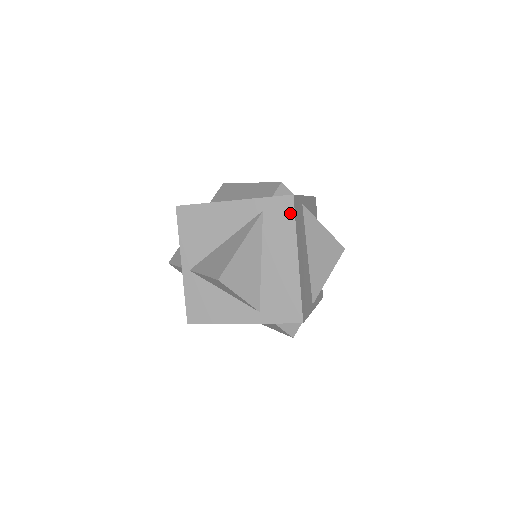
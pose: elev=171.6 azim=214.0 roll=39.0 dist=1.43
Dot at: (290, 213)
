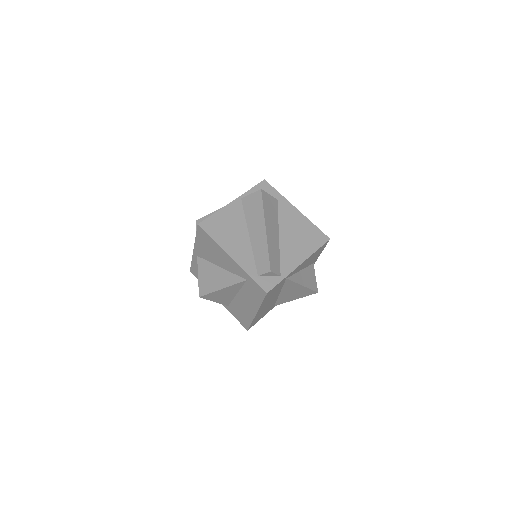
Dot at: (261, 297)
